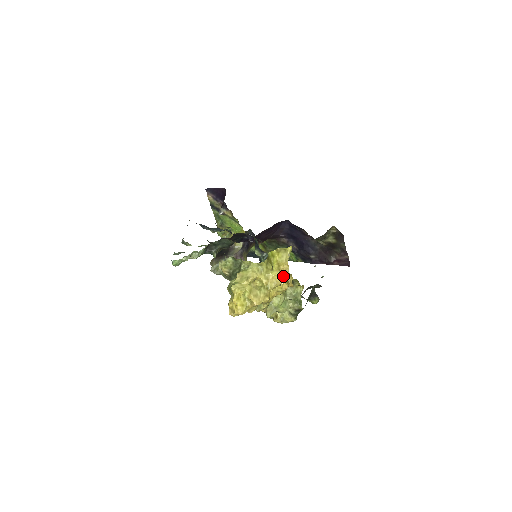
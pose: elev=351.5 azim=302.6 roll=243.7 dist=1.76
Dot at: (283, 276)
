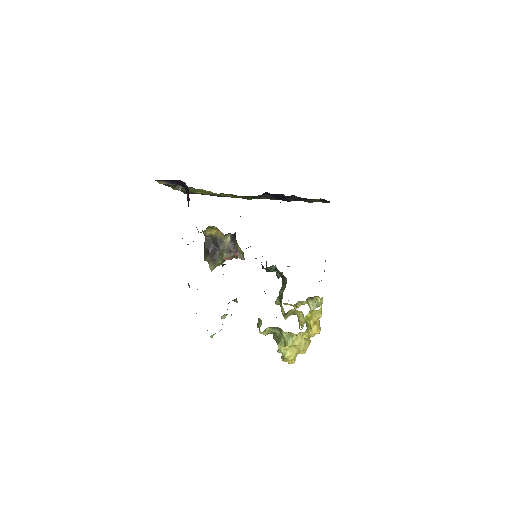
Dot at: (319, 325)
